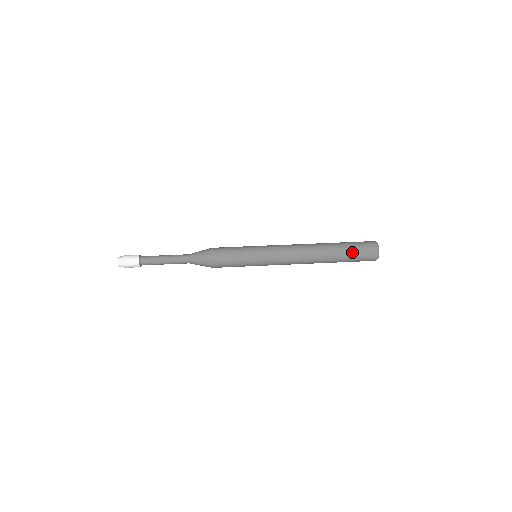
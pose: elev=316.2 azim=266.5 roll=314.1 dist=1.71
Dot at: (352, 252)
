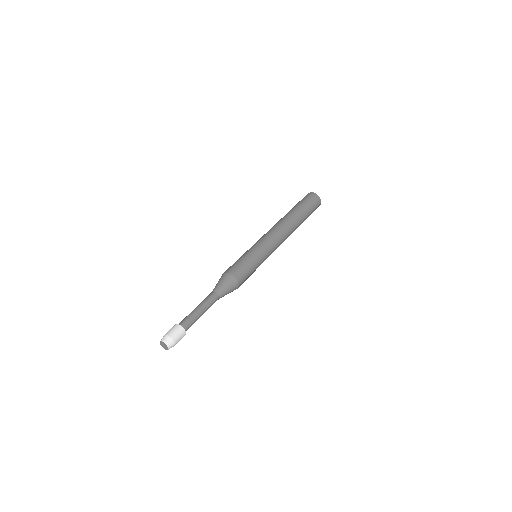
Dot at: (310, 210)
